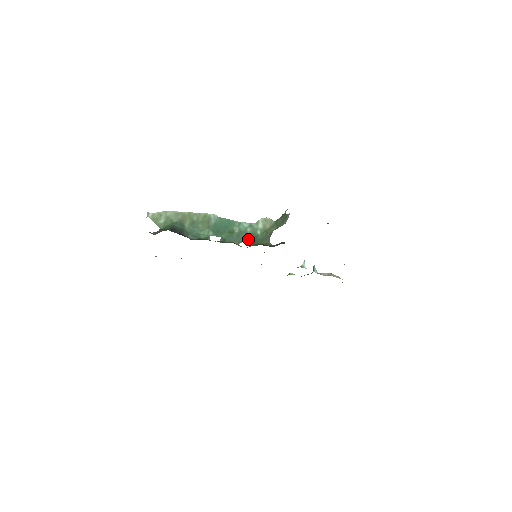
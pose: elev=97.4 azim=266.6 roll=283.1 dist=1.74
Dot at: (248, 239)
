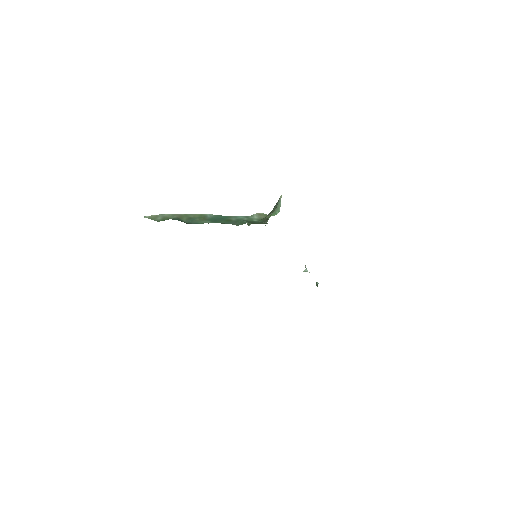
Dot at: occluded
